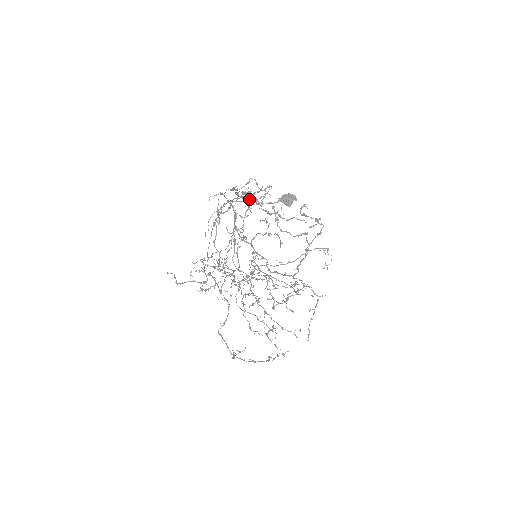
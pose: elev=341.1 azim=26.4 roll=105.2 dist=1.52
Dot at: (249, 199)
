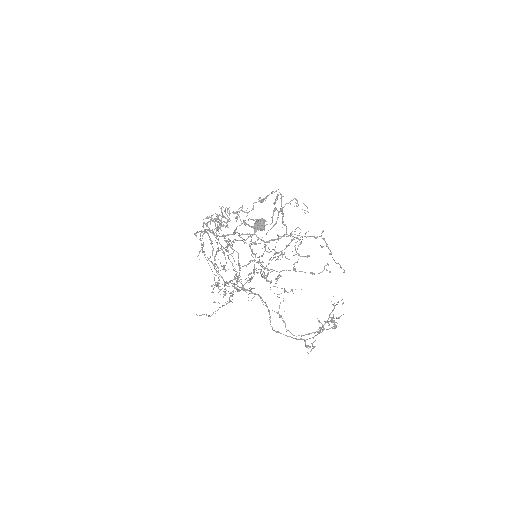
Dot at: occluded
